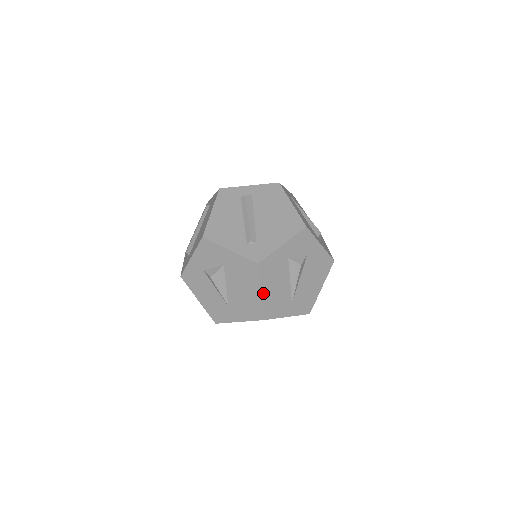
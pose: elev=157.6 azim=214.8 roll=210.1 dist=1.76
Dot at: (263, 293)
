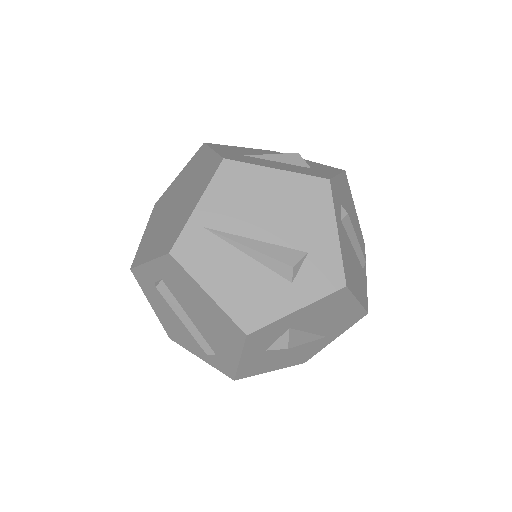
Dot at: (275, 368)
